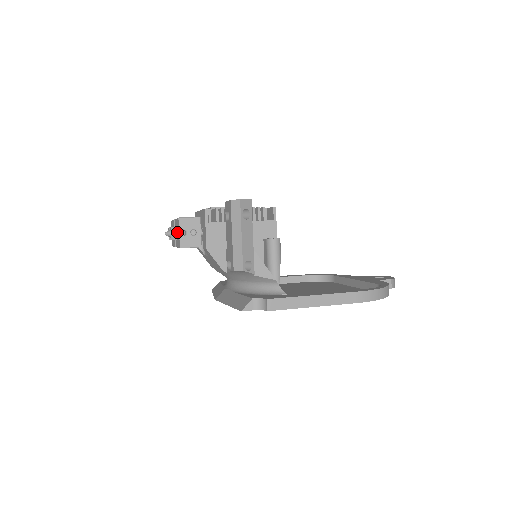
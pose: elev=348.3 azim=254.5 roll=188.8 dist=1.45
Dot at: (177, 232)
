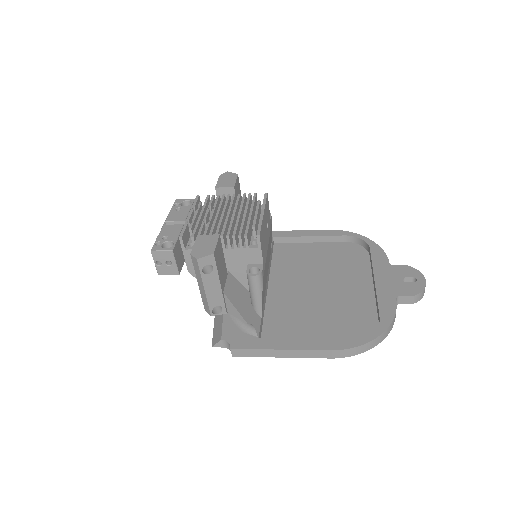
Dot at: occluded
